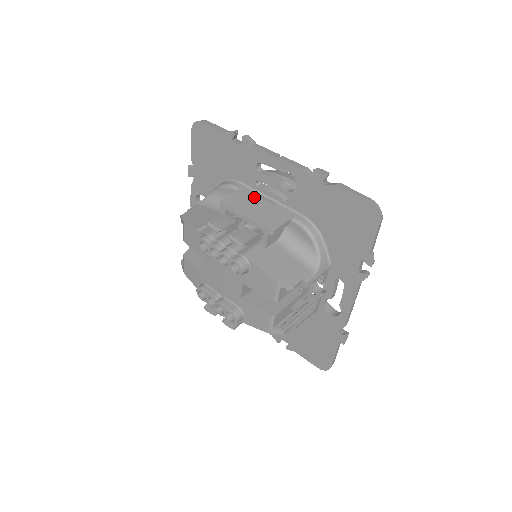
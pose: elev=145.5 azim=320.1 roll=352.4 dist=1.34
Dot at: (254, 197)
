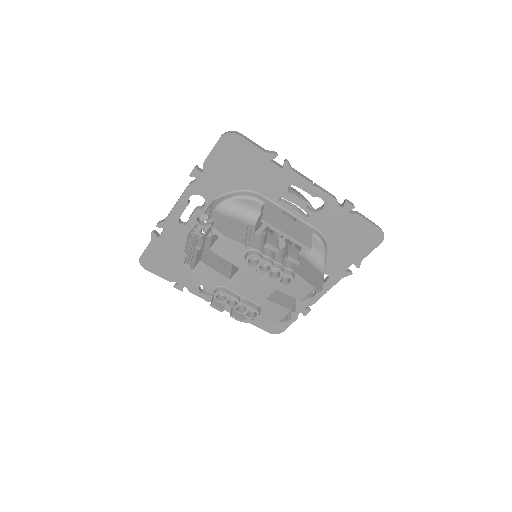
Dot at: (280, 212)
